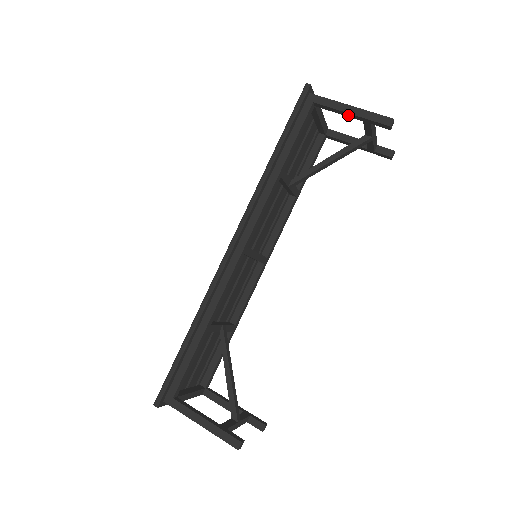
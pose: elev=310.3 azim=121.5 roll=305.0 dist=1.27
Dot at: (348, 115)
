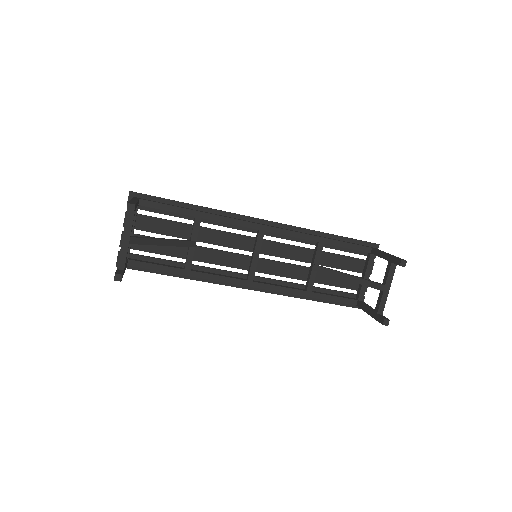
Dot at: (384, 256)
